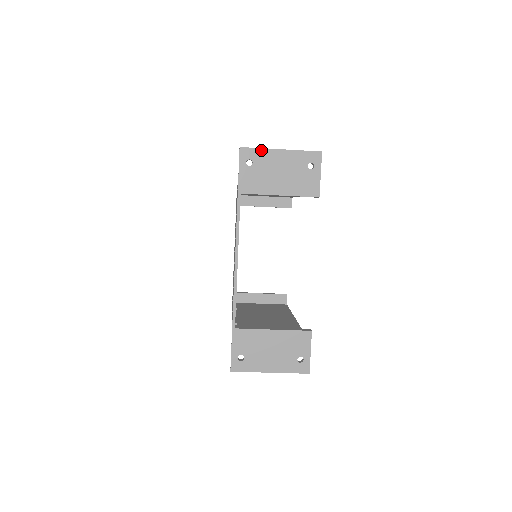
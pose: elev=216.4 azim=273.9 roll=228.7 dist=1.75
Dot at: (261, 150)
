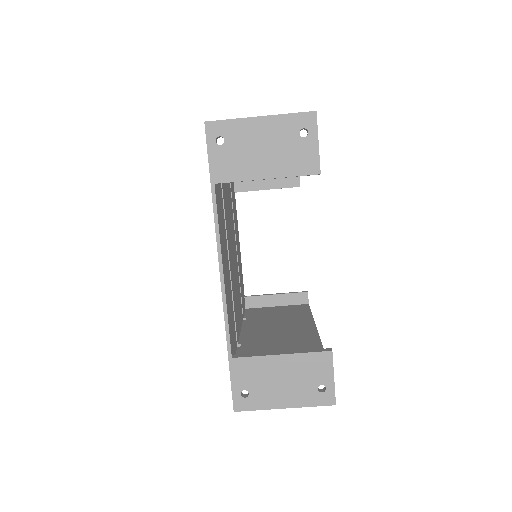
Dot at: (233, 121)
